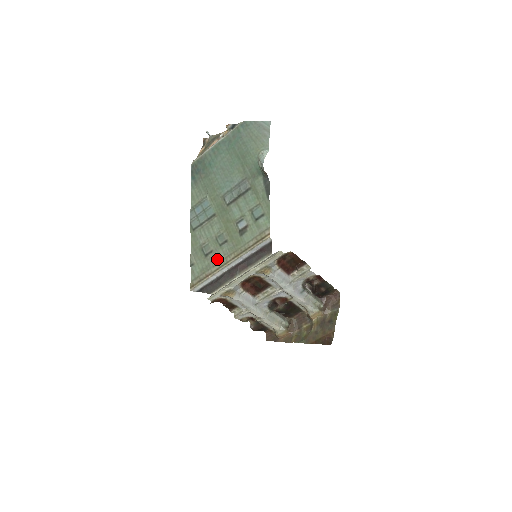
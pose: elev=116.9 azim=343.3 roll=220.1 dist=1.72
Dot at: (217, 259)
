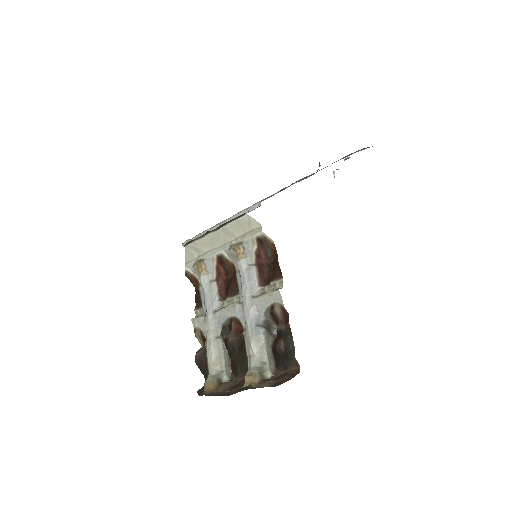
Dot at: occluded
